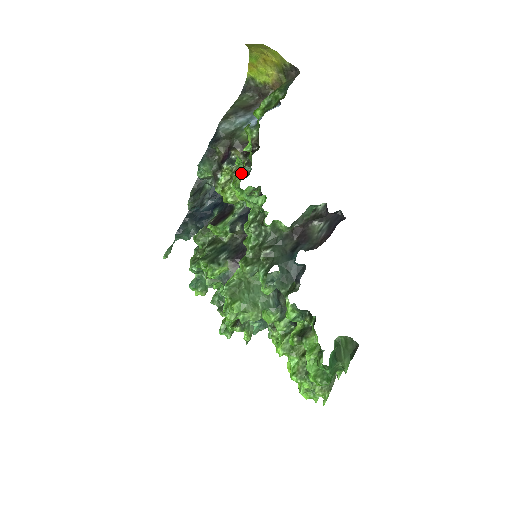
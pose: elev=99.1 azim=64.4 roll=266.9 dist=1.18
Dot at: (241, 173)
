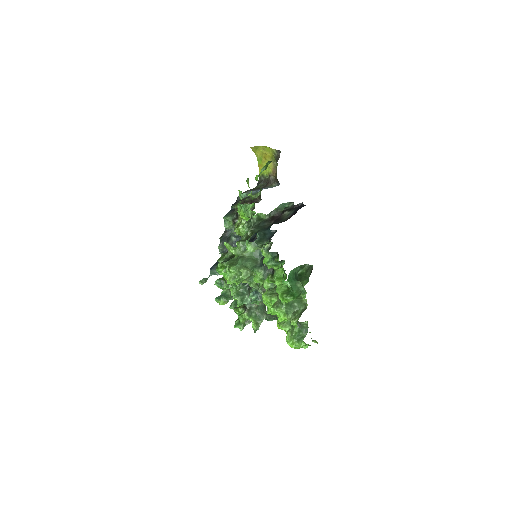
Dot at: occluded
